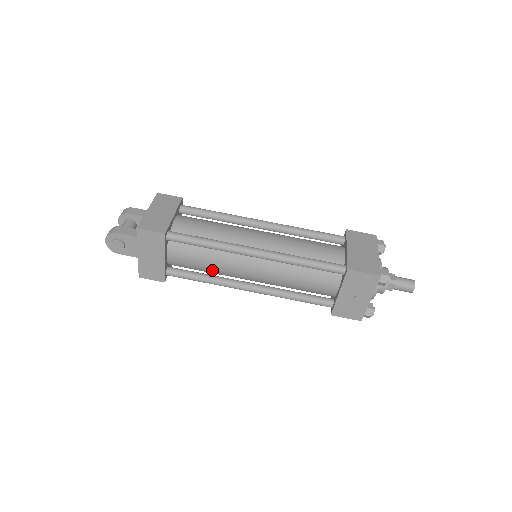
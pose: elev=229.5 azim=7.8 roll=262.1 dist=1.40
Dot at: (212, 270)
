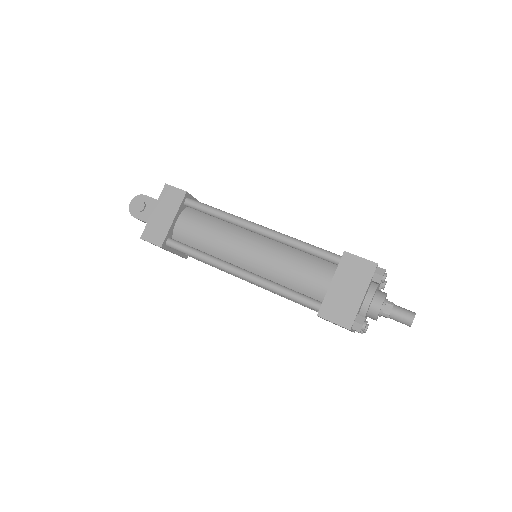
Dot at: (211, 245)
